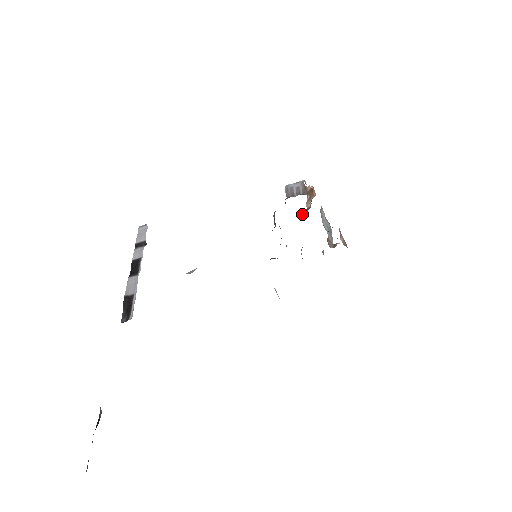
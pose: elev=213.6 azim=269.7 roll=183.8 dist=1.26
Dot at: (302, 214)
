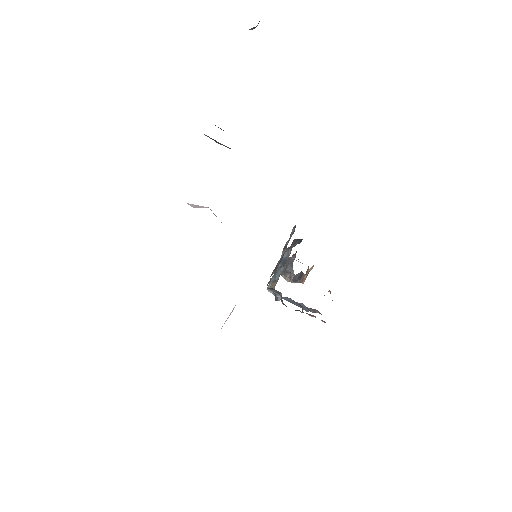
Dot at: (296, 277)
